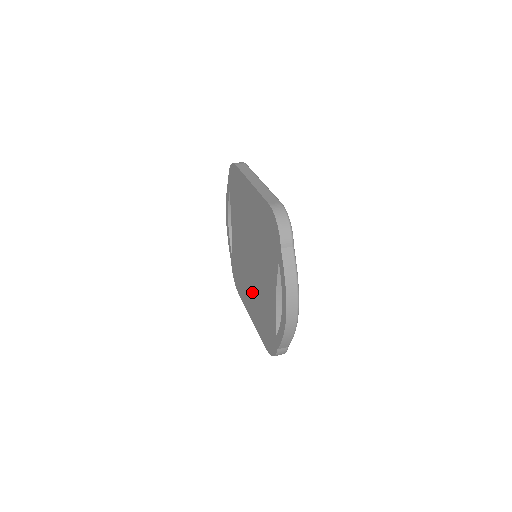
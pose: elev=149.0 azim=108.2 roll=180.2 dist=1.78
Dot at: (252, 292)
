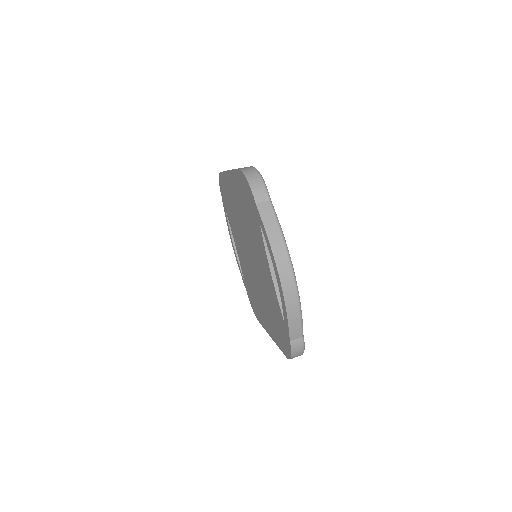
Dot at: (262, 300)
